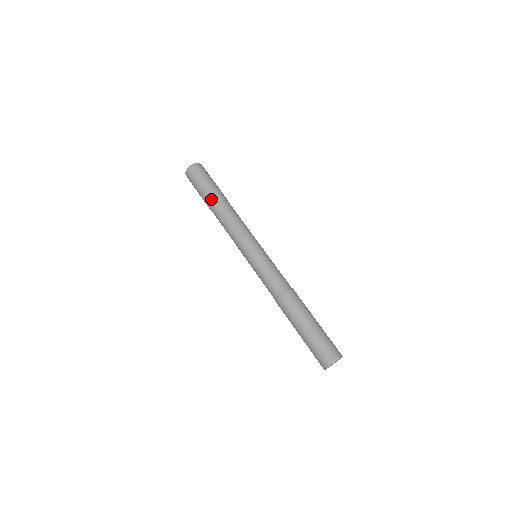
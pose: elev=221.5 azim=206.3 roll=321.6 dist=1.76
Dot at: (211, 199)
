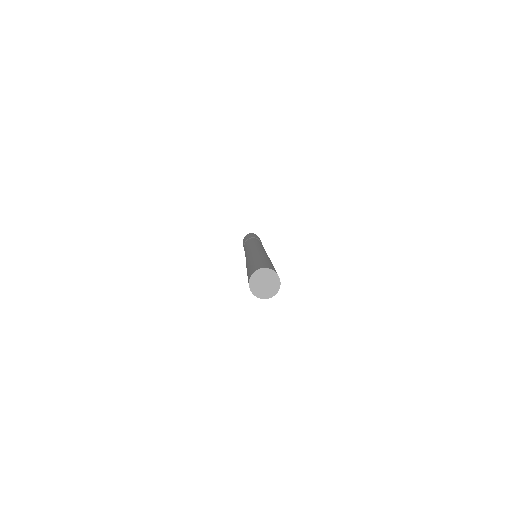
Dot at: (254, 237)
